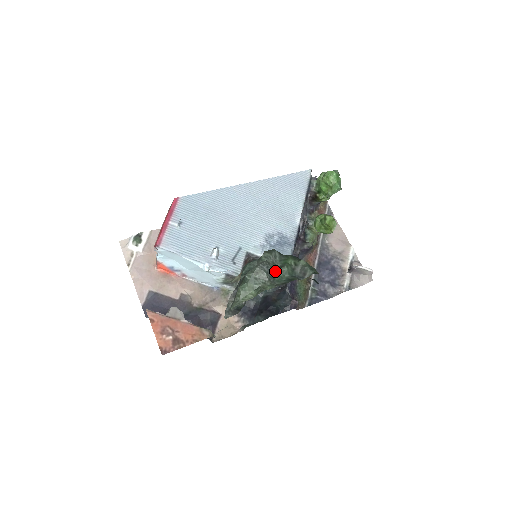
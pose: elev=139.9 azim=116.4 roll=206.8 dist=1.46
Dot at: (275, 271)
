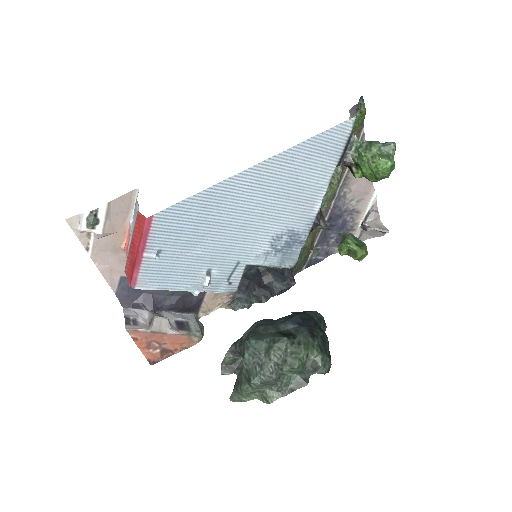
Dot at: (284, 371)
